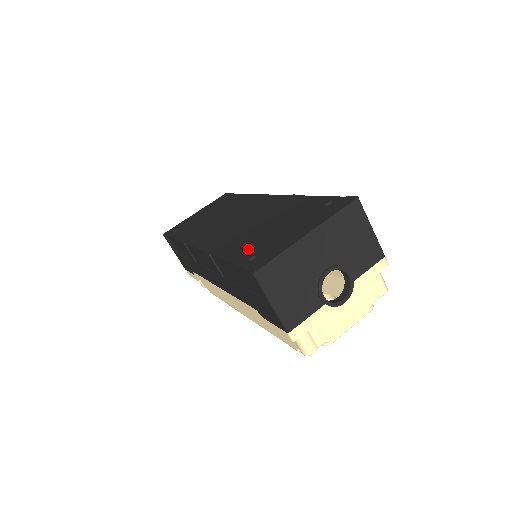
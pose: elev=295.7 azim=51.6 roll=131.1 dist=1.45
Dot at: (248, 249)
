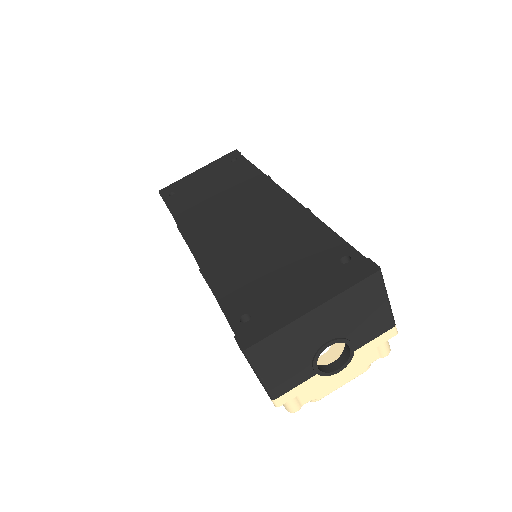
Dot at: (243, 295)
